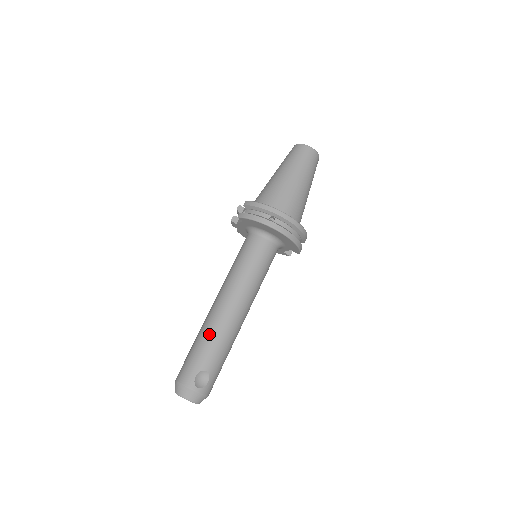
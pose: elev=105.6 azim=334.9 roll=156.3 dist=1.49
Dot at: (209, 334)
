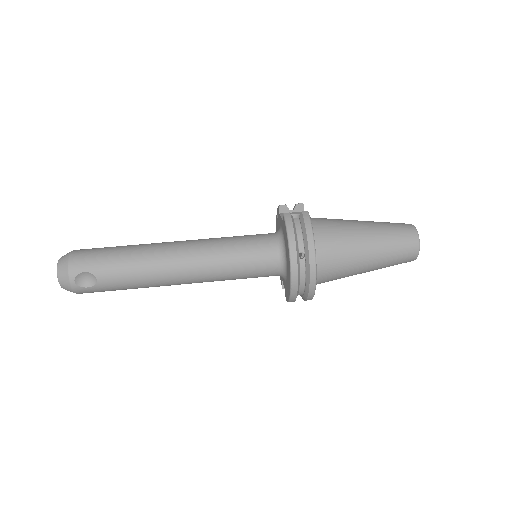
Dot at: (137, 259)
